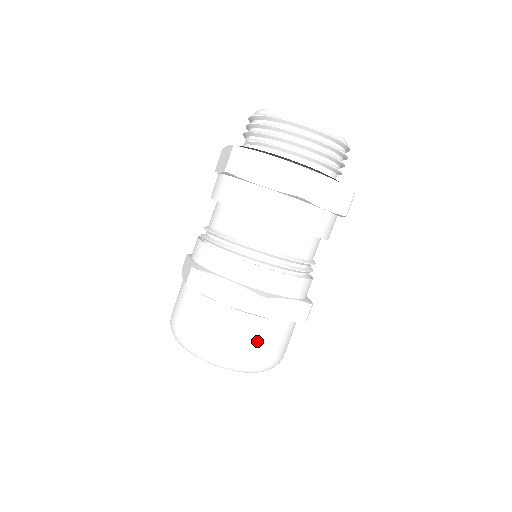
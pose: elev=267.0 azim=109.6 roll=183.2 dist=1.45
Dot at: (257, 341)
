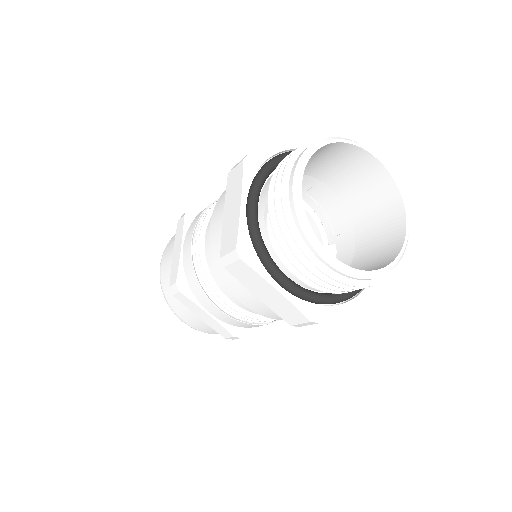
Dot at: occluded
